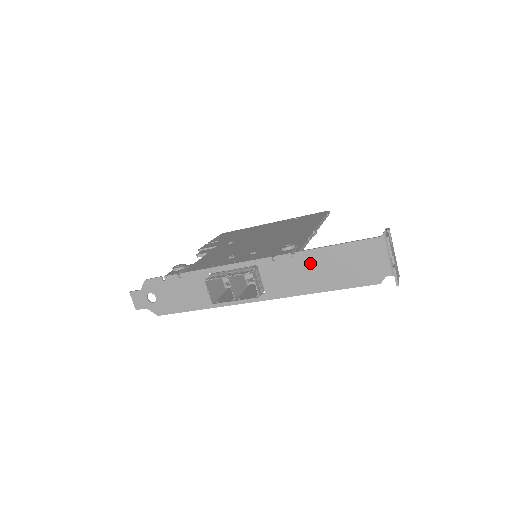
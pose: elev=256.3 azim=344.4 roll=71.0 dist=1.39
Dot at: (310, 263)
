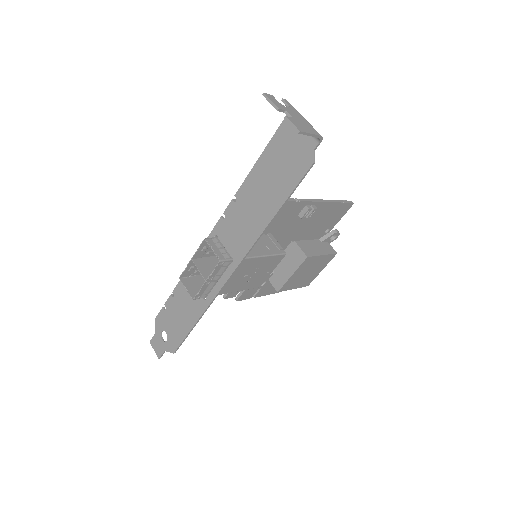
Dot at: (250, 195)
